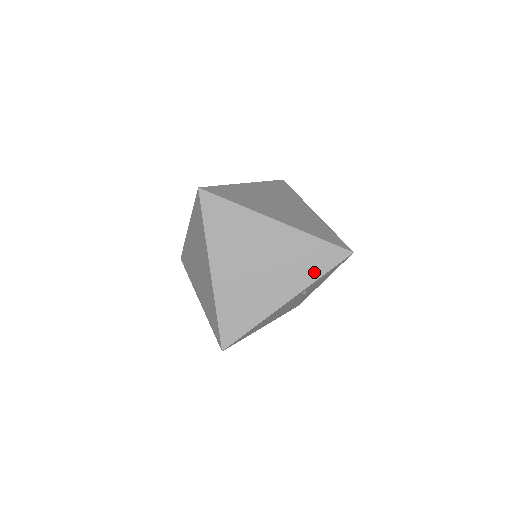
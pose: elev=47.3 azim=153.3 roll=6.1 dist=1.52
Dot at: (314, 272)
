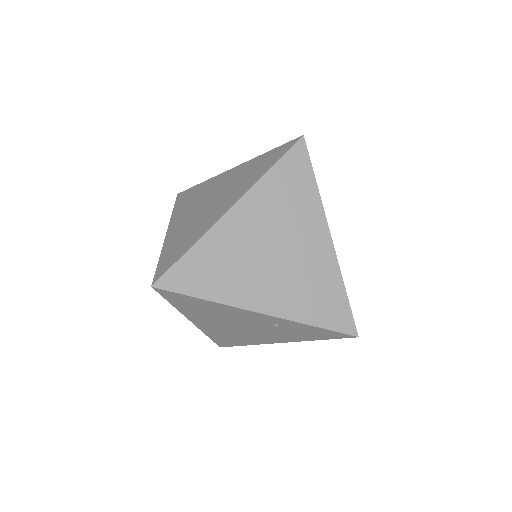
Dot at: (311, 314)
